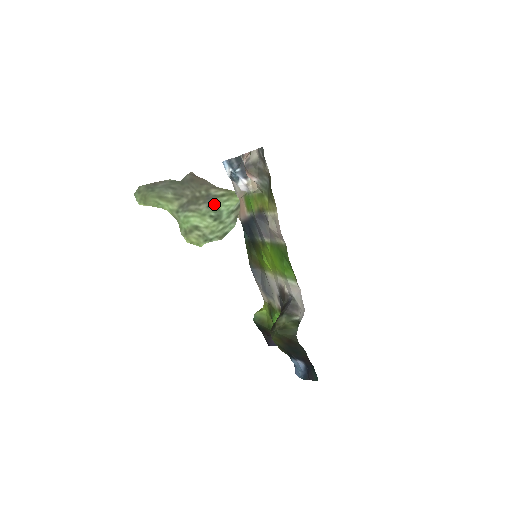
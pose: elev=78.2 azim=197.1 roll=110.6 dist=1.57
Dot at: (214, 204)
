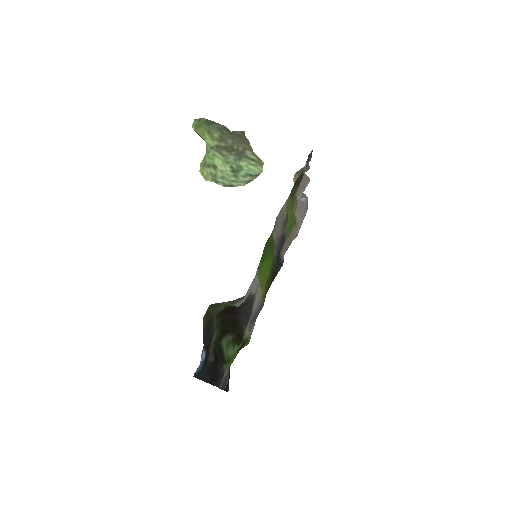
Dot at: (241, 161)
